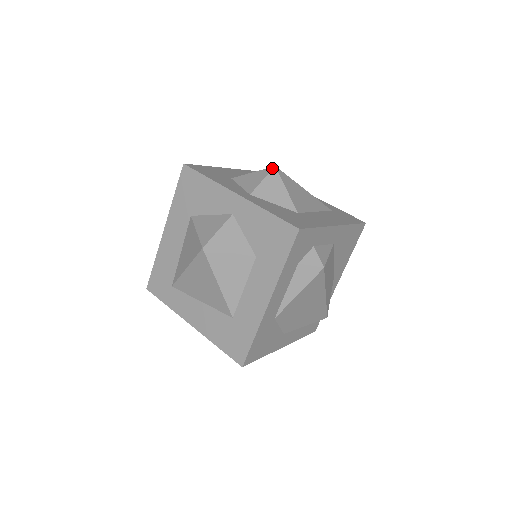
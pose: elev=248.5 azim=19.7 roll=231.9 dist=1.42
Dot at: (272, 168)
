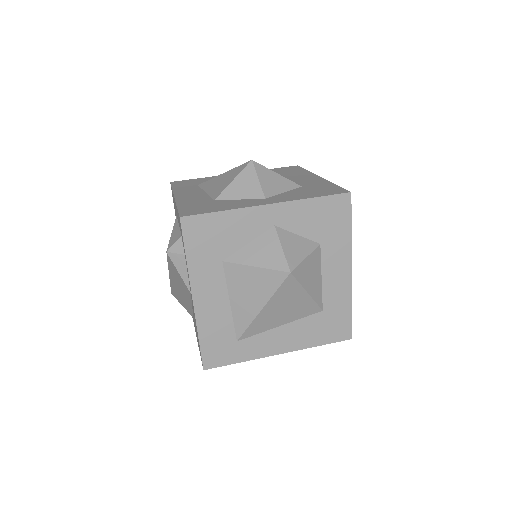
Dot at: (252, 163)
